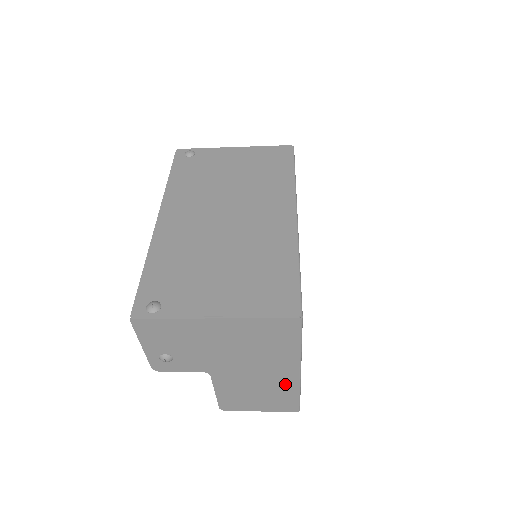
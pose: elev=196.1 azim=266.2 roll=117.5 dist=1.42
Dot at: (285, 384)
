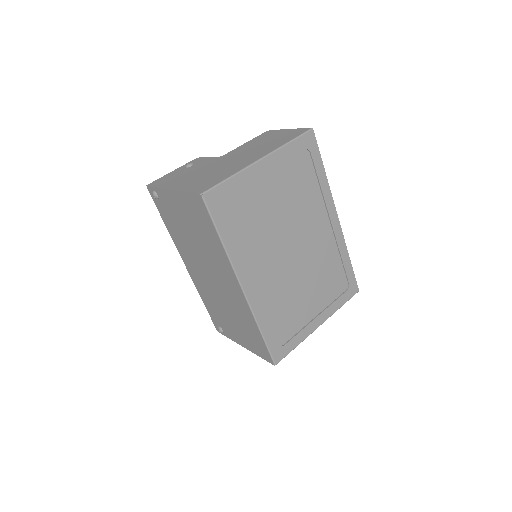
Dot at: occluded
